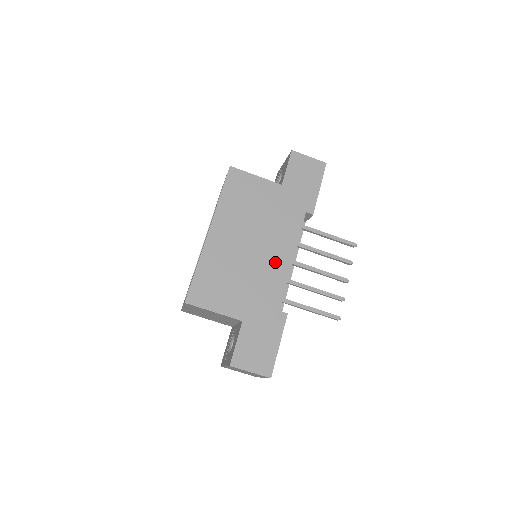
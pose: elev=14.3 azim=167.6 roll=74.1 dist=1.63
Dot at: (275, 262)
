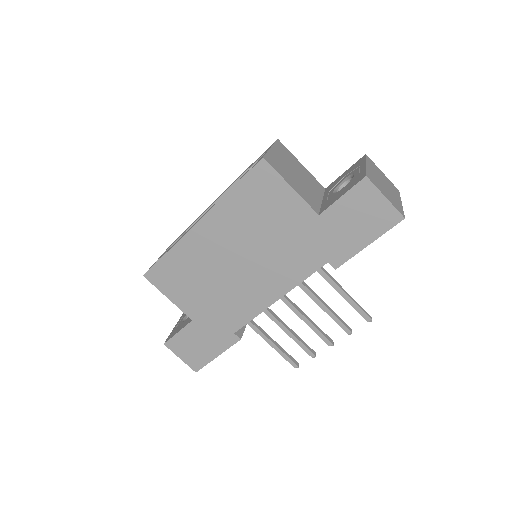
Dot at: (255, 291)
